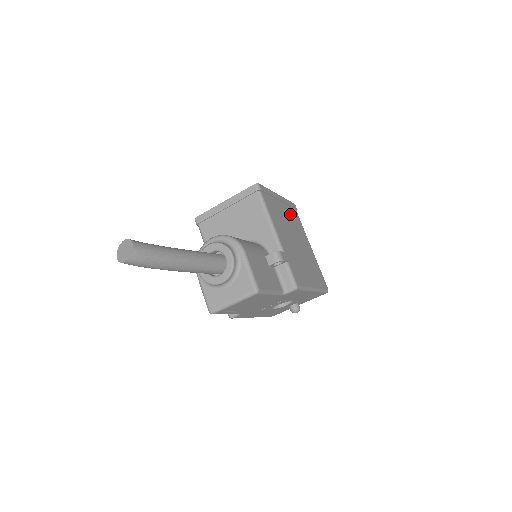
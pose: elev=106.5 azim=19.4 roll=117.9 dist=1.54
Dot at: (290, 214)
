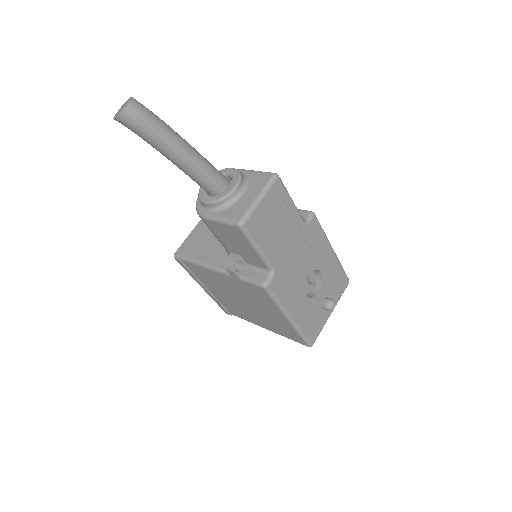
Dot at: occluded
